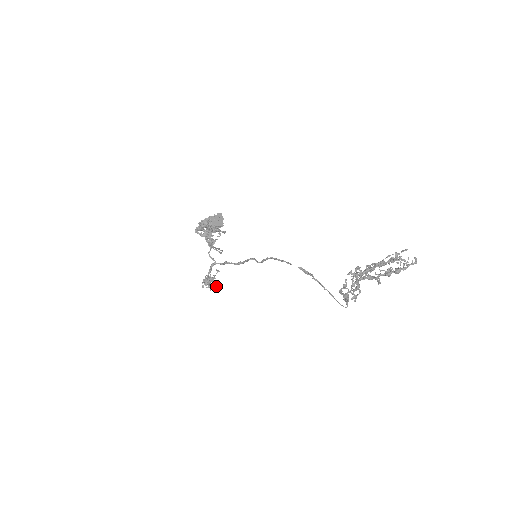
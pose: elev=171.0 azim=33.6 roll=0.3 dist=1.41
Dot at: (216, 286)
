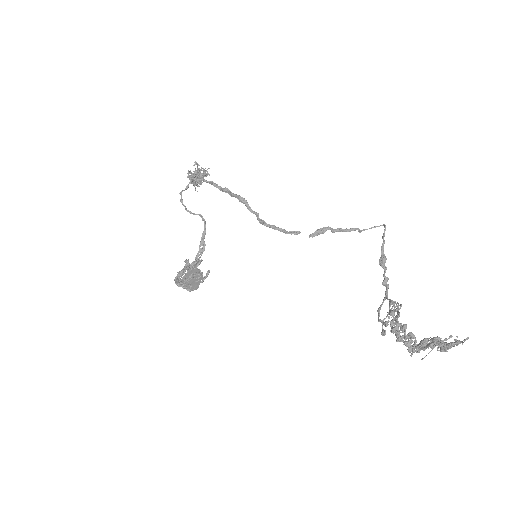
Dot at: occluded
